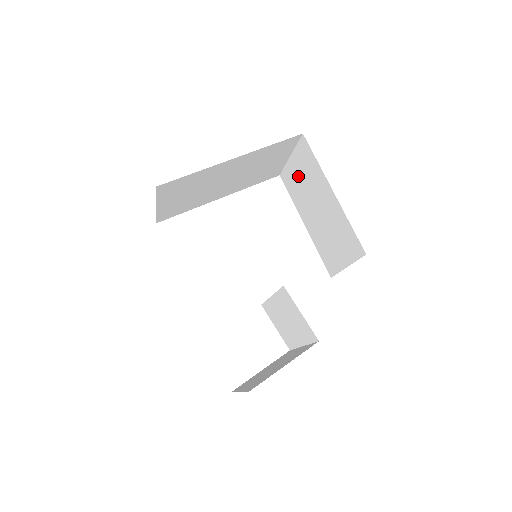
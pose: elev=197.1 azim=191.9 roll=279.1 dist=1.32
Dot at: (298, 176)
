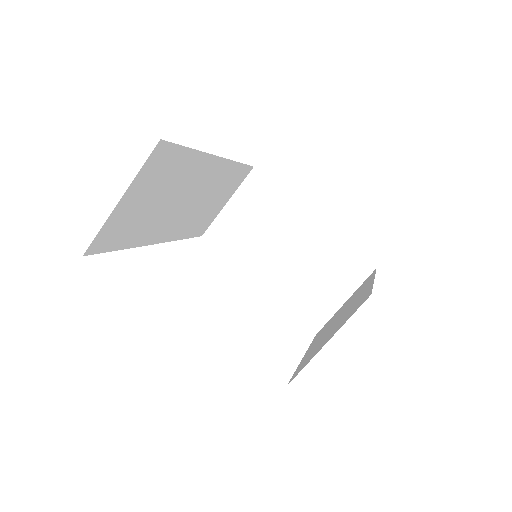
Dot at: (340, 310)
